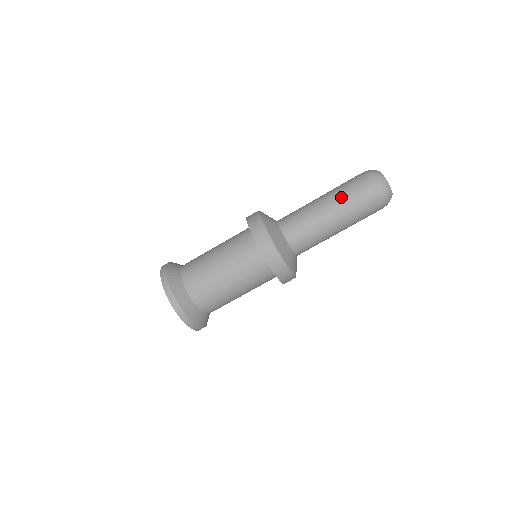
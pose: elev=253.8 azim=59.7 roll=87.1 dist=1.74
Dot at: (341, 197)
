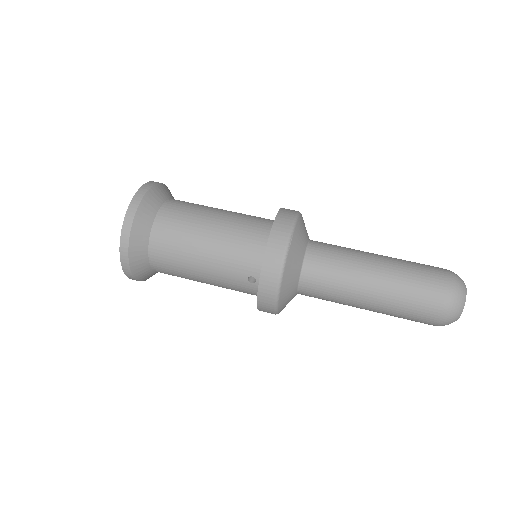
Dot at: (400, 259)
